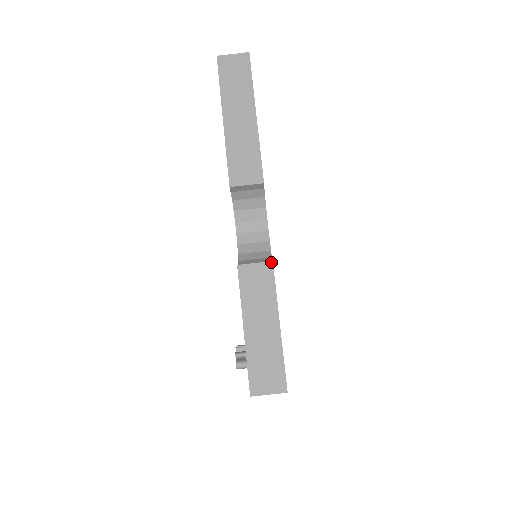
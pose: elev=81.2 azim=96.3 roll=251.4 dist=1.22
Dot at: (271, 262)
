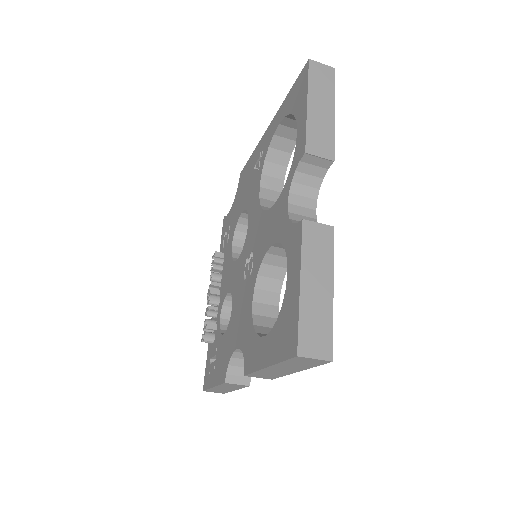
Dot at: (248, 386)
